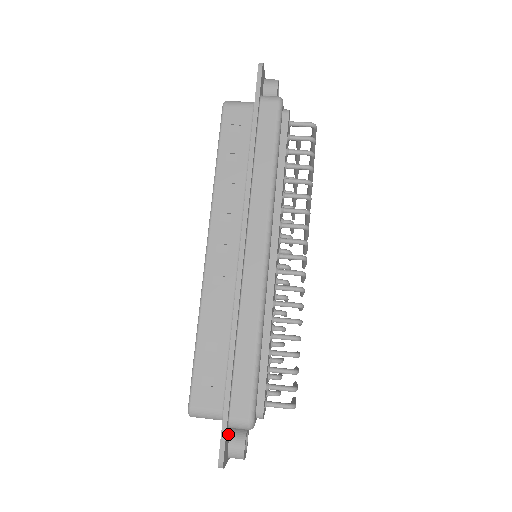
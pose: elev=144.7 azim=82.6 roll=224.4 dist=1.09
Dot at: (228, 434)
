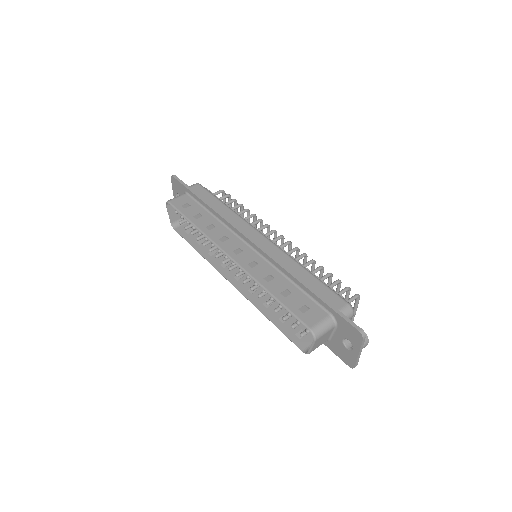
Dot at: occluded
